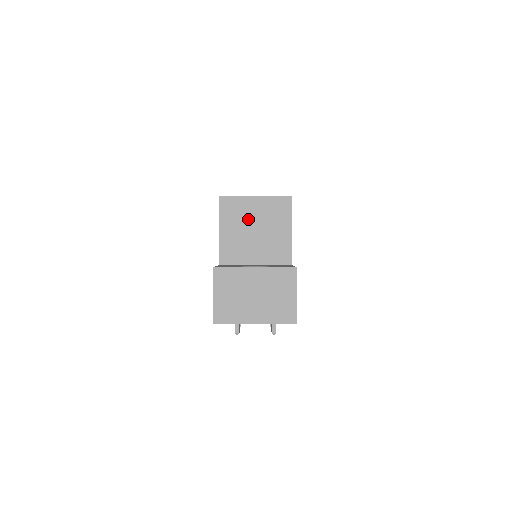
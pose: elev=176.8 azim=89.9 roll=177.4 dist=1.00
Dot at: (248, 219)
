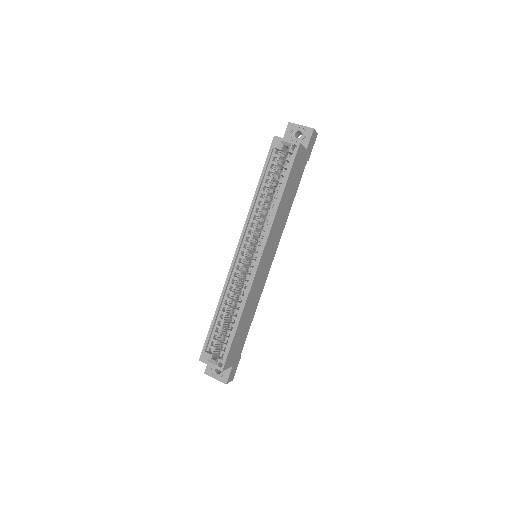
Dot at: occluded
